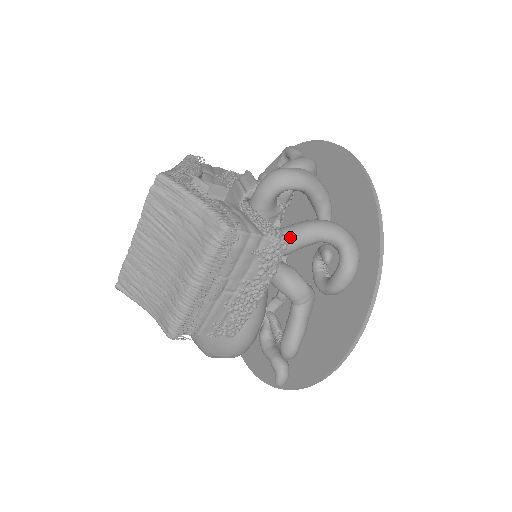
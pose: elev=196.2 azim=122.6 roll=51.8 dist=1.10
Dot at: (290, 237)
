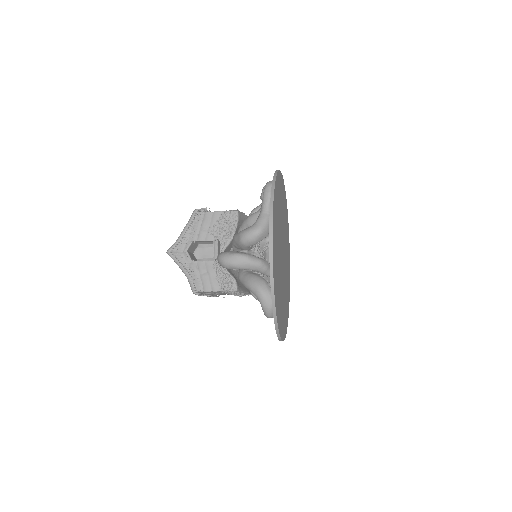
Dot at: (242, 284)
